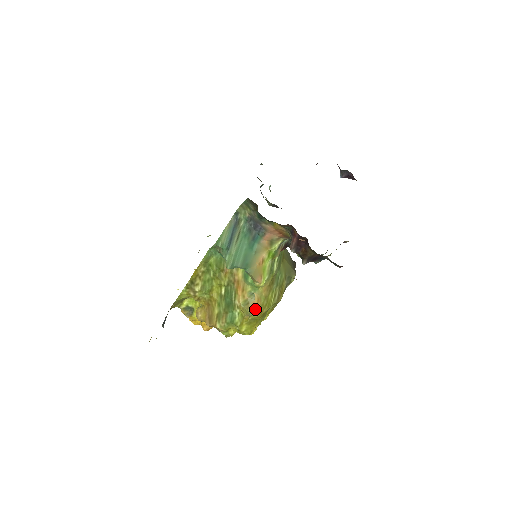
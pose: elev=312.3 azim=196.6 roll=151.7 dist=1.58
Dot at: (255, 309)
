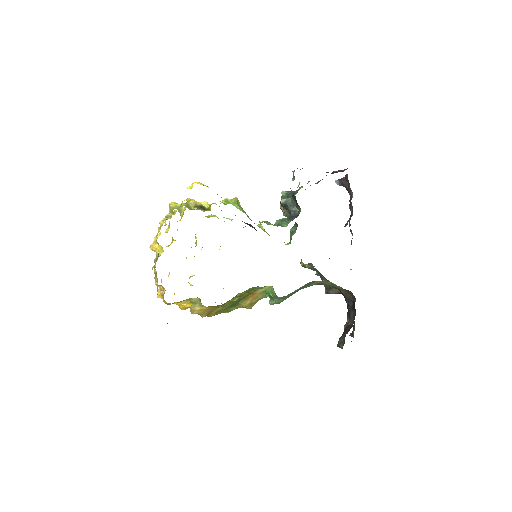
Dot at: (254, 304)
